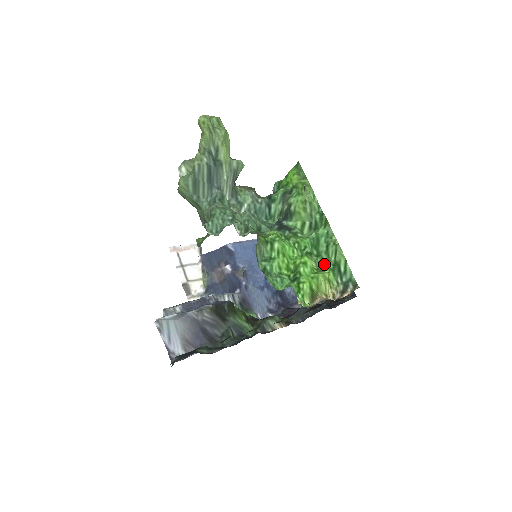
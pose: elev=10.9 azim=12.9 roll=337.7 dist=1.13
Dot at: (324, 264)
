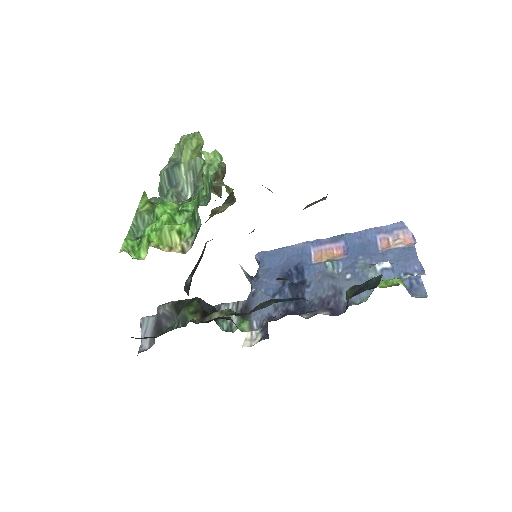
Dot at: (191, 218)
